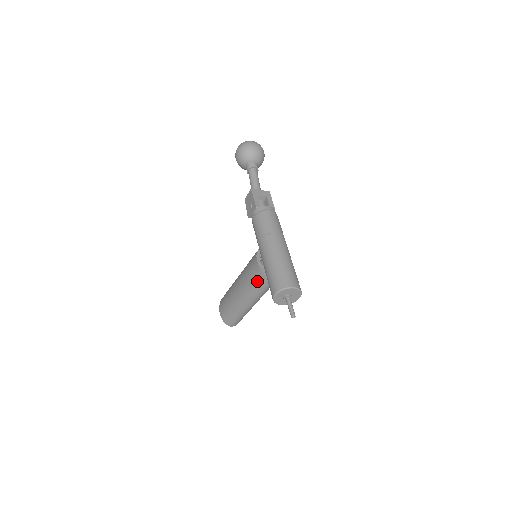
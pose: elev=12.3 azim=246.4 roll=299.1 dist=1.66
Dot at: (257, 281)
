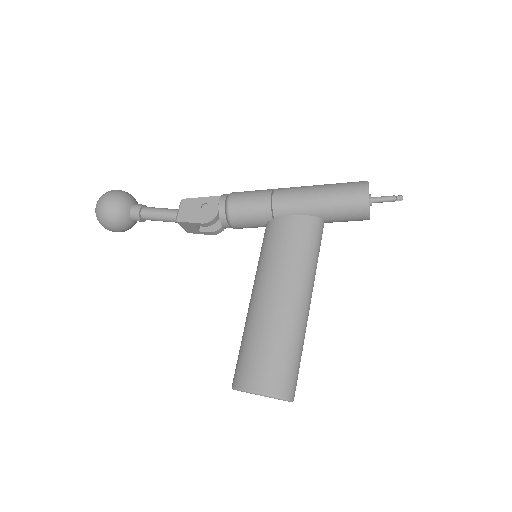
Dot at: (310, 239)
